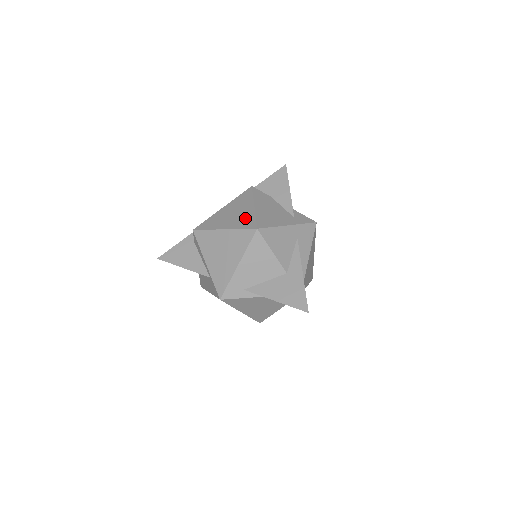
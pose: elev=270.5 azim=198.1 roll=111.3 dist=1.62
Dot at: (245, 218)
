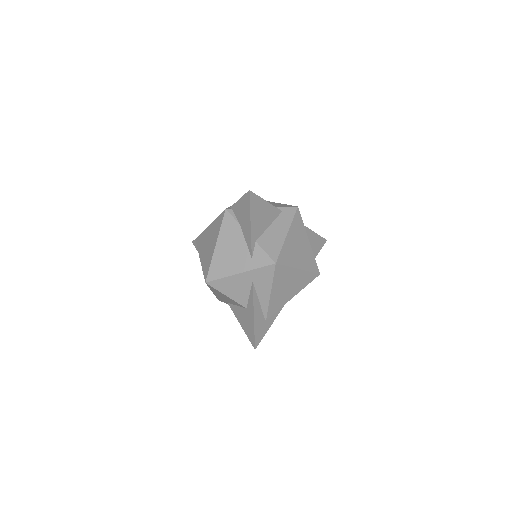
Dot at: (208, 259)
